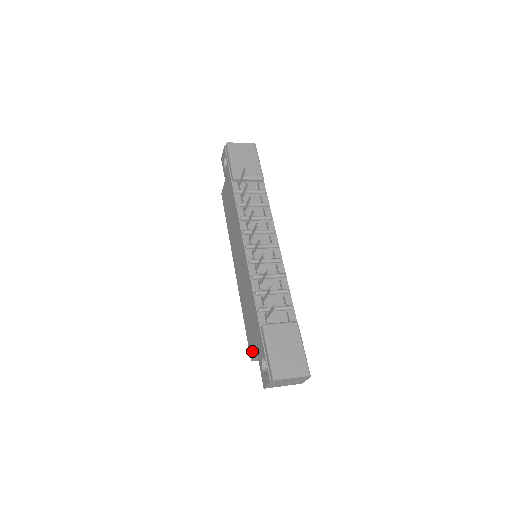
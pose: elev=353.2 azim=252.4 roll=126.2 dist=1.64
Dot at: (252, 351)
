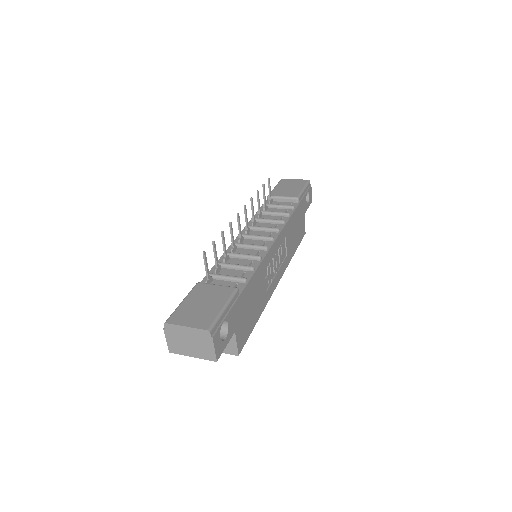
Dot at: occluded
